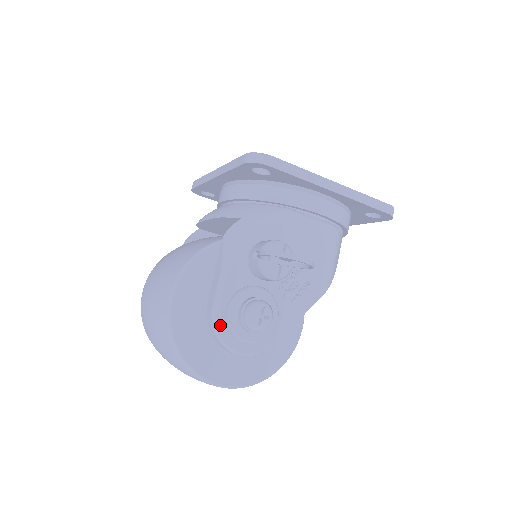
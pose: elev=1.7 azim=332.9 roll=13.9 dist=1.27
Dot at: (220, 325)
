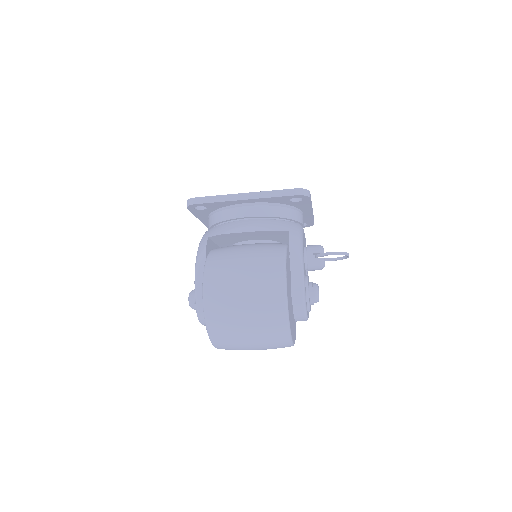
Dot at: (306, 303)
